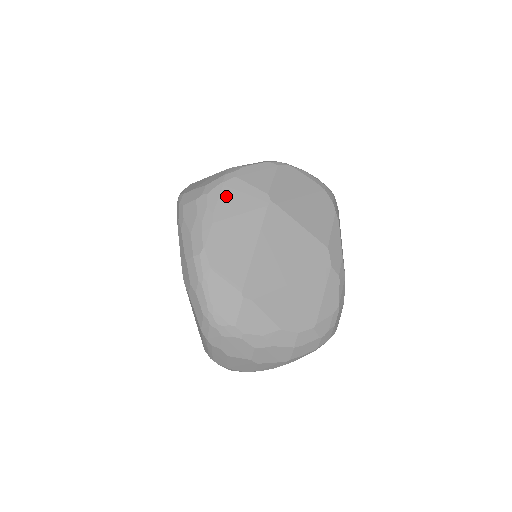
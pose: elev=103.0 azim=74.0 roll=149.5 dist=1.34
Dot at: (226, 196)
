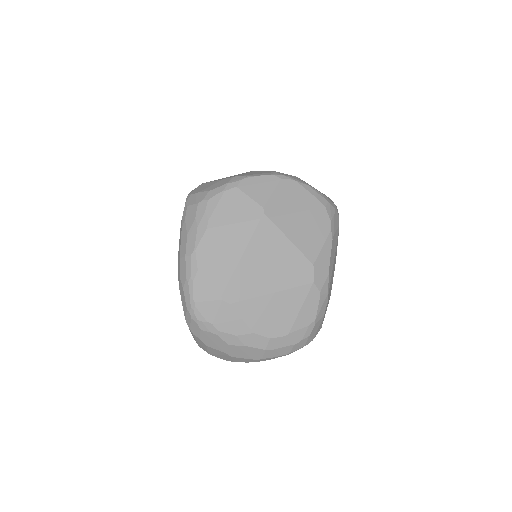
Dot at: (224, 205)
